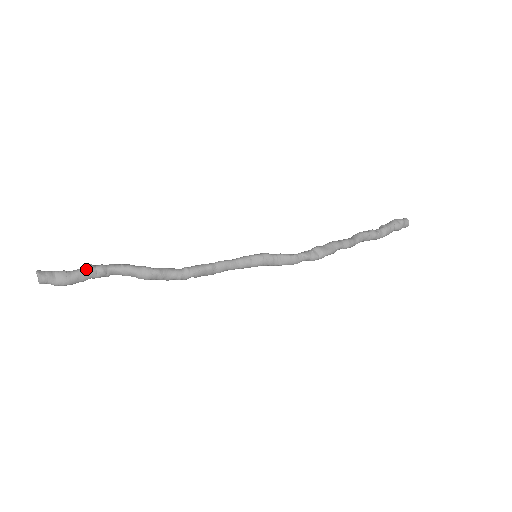
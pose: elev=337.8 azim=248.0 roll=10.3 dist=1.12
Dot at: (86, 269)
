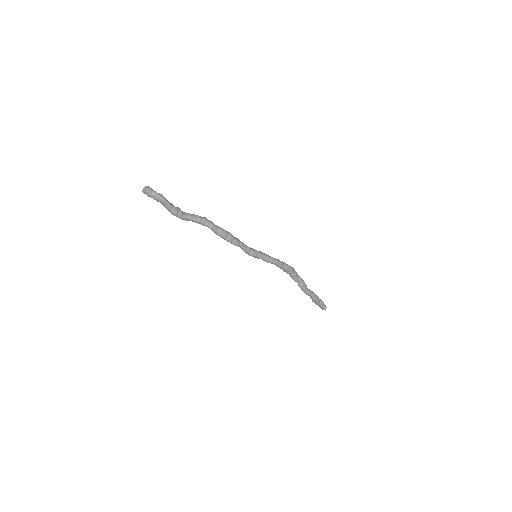
Dot at: occluded
